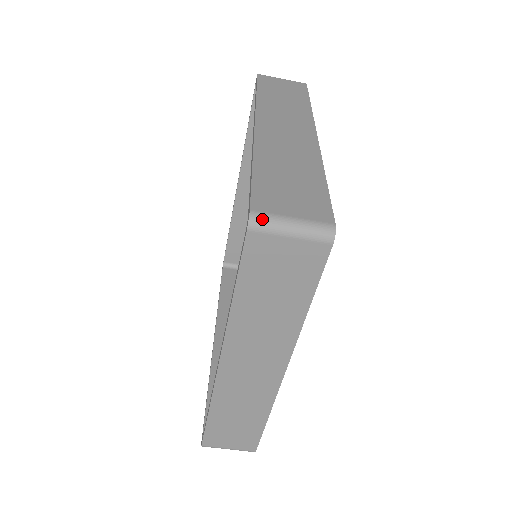
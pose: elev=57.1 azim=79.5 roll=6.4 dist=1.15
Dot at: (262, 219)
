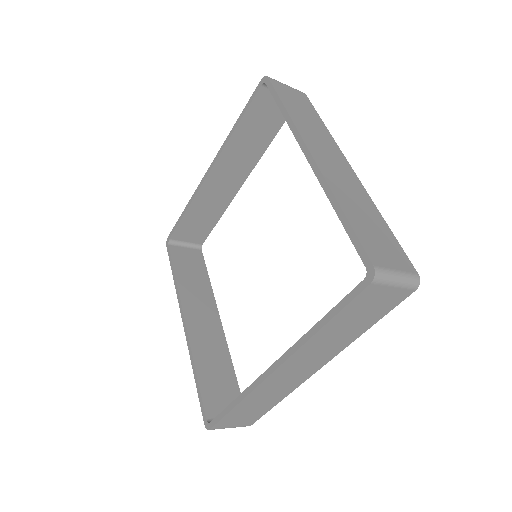
Dot at: (214, 429)
